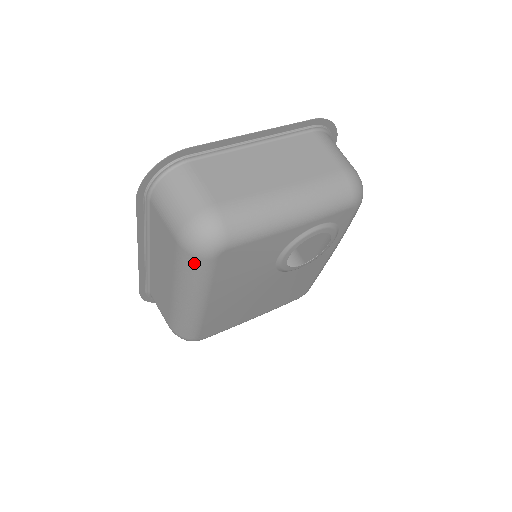
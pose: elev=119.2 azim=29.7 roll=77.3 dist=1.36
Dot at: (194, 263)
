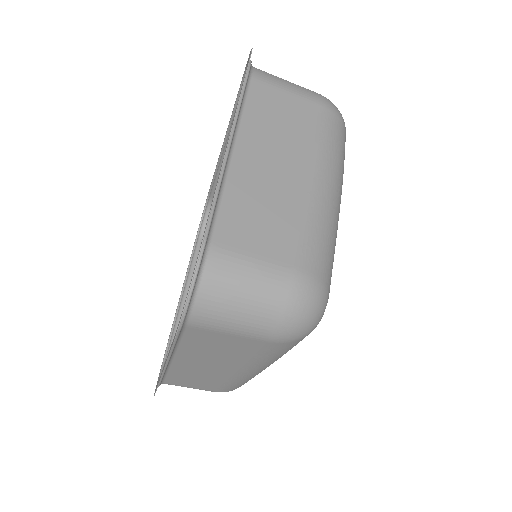
Dot at: (298, 342)
